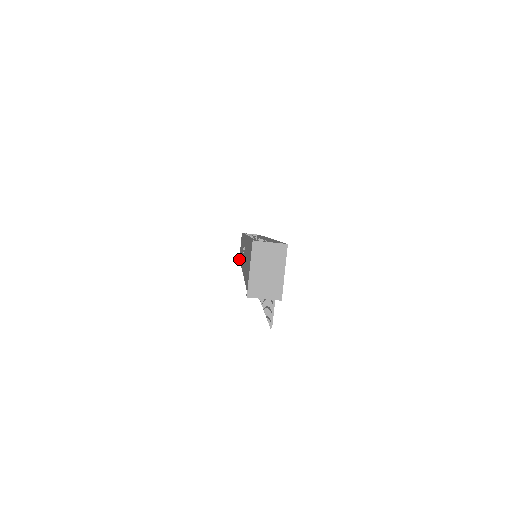
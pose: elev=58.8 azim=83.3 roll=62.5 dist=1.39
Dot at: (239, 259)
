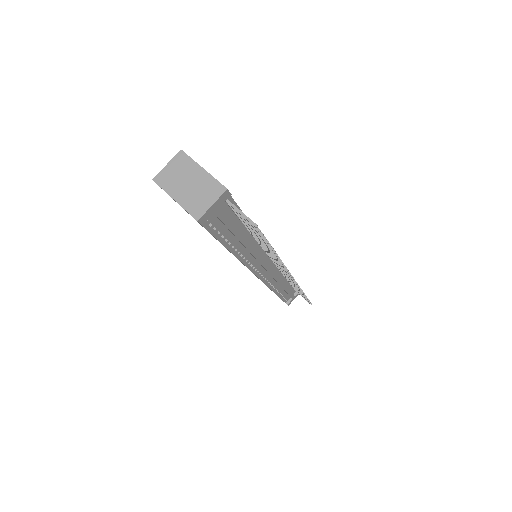
Dot at: occluded
